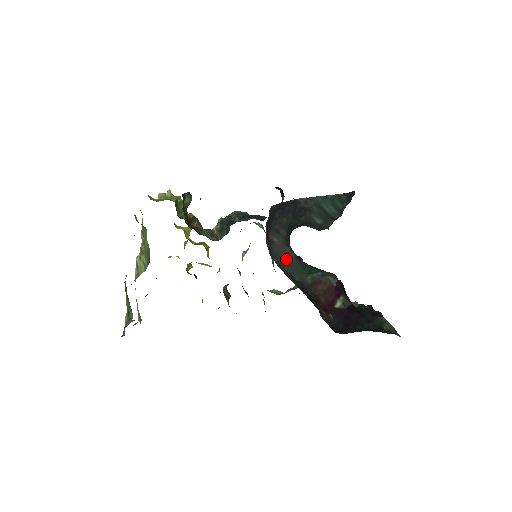
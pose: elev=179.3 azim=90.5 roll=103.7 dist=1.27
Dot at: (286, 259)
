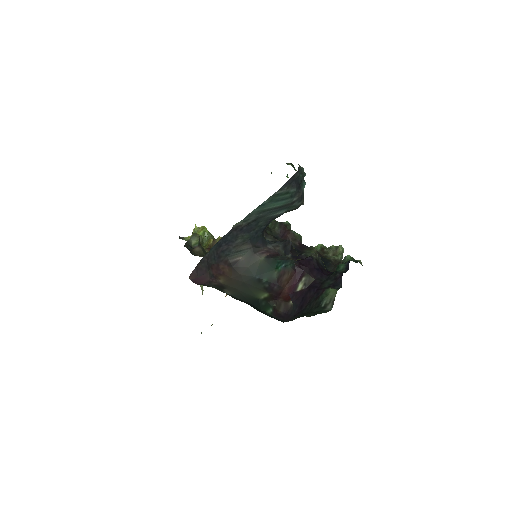
Dot at: (255, 266)
